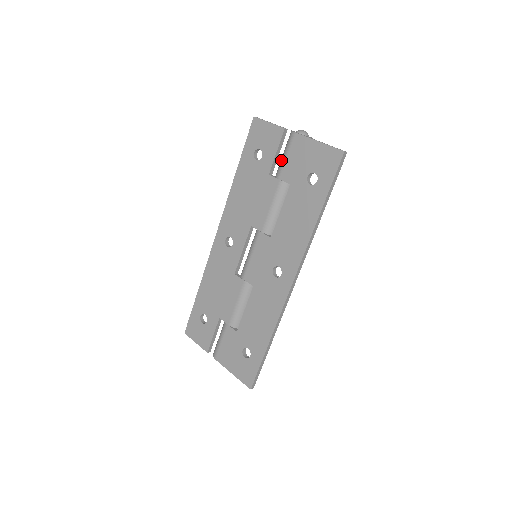
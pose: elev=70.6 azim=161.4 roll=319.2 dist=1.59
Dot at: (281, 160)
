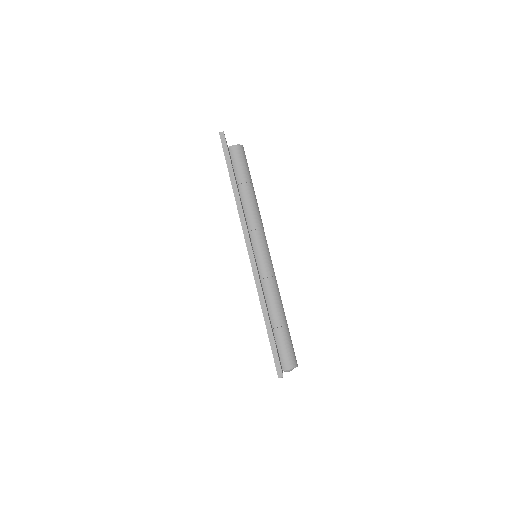
Dot at: occluded
